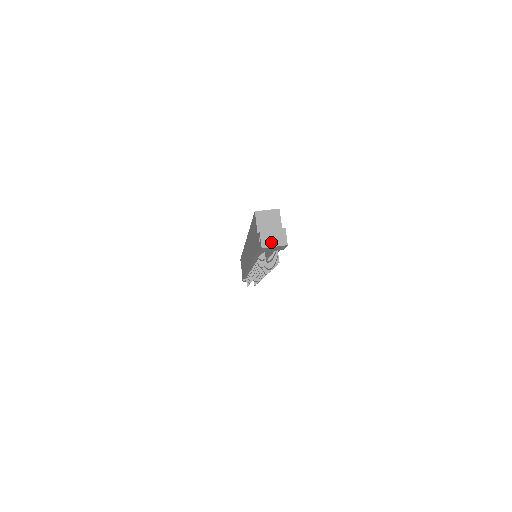
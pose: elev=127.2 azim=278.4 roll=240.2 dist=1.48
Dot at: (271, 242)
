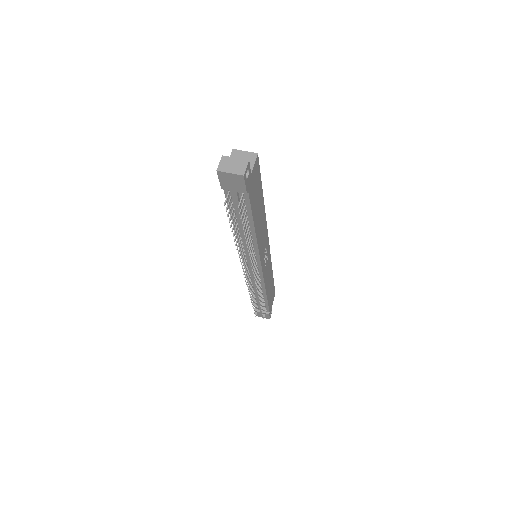
Dot at: (228, 168)
